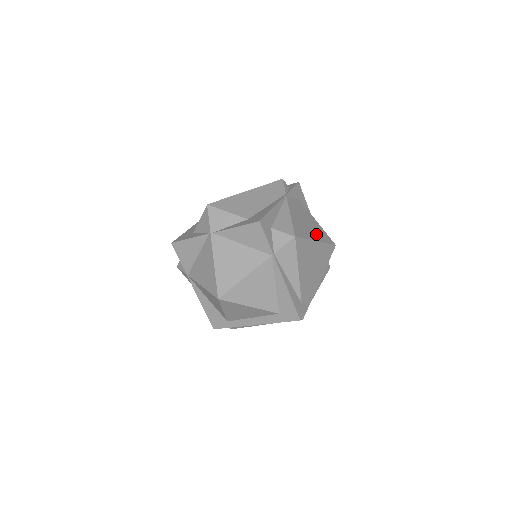
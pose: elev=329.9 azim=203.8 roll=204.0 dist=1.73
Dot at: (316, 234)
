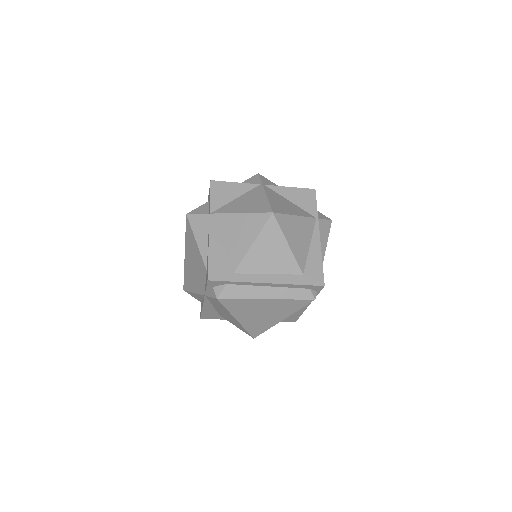
Dot at: occluded
